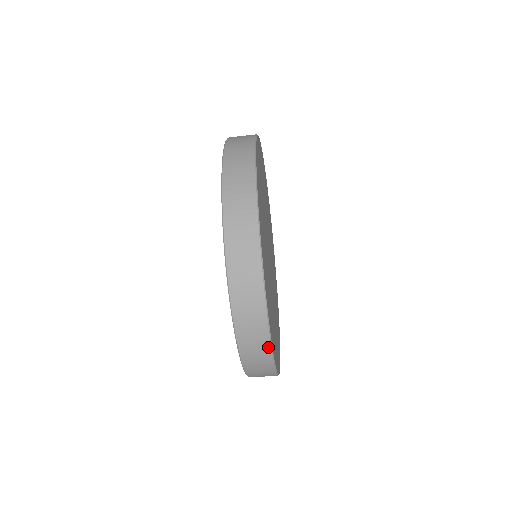
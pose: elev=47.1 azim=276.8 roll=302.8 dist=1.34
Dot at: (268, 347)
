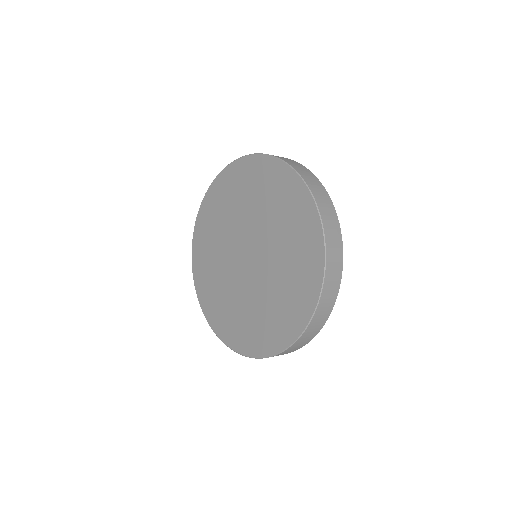
Dot at: occluded
